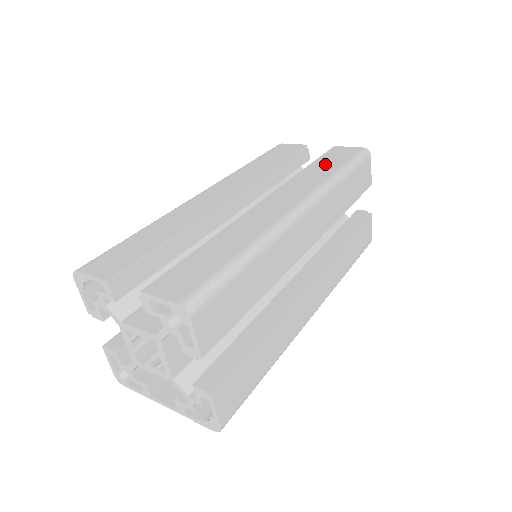
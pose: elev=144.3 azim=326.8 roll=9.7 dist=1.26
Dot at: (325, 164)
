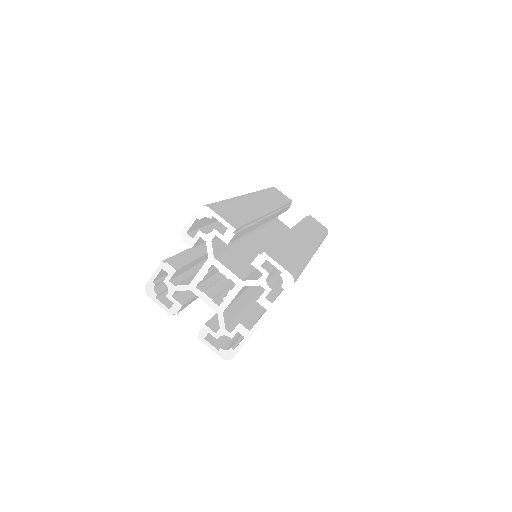
Dot at: occluded
